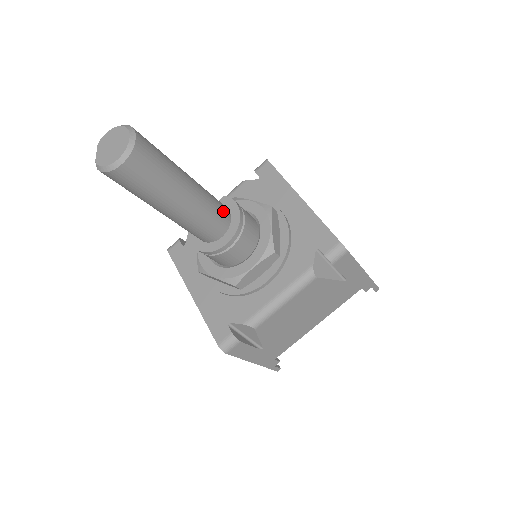
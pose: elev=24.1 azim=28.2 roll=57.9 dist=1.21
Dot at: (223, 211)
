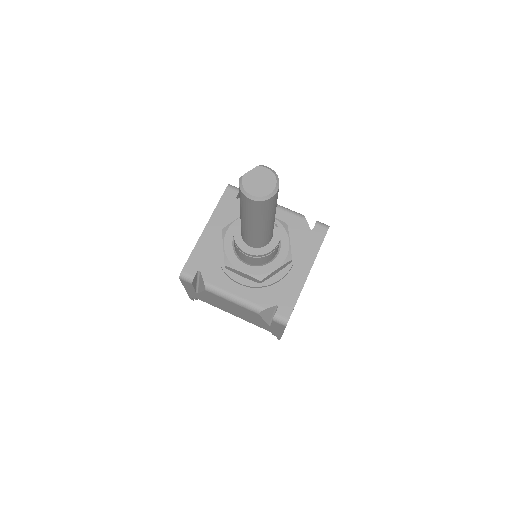
Dot at: (267, 241)
